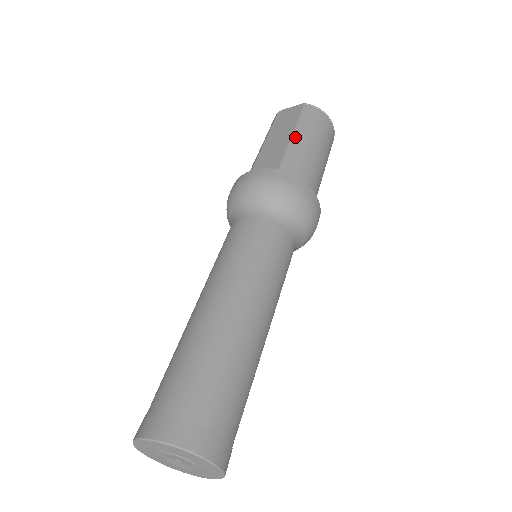
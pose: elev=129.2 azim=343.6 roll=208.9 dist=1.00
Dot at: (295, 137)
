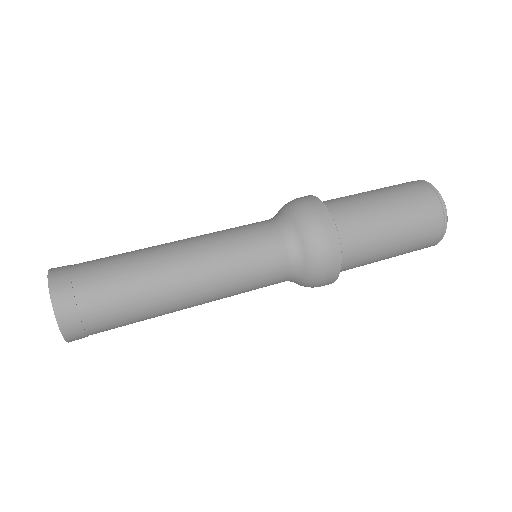
Dot at: (370, 191)
